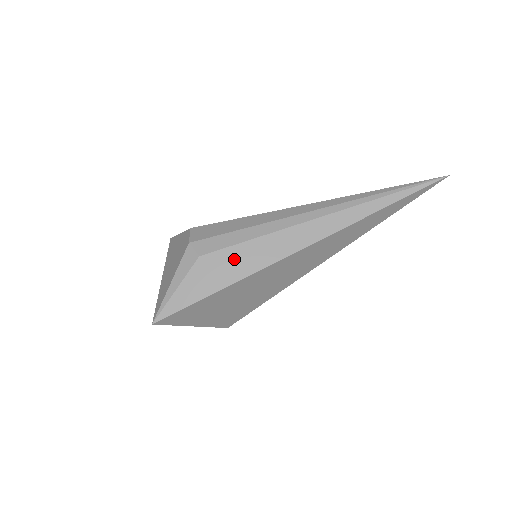
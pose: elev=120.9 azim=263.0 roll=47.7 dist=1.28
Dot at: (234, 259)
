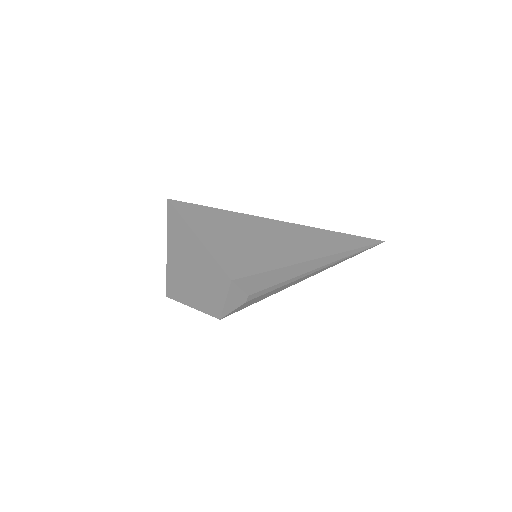
Dot at: occluded
